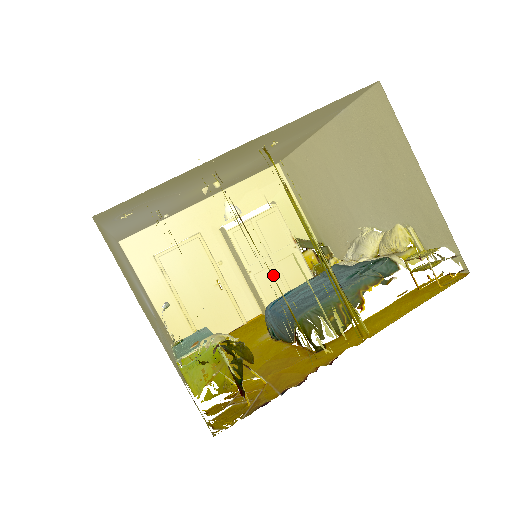
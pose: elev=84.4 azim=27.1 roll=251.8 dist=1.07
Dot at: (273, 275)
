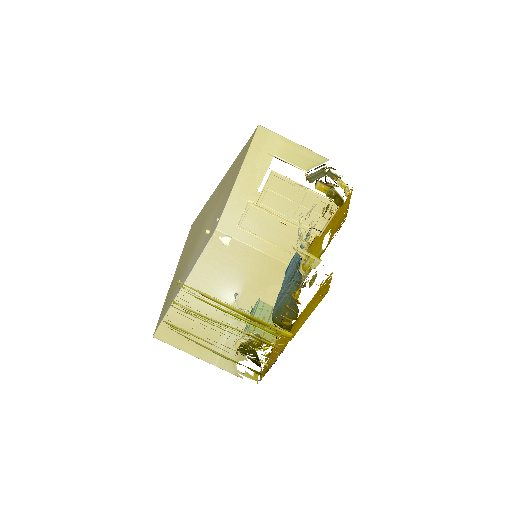
Dot at: (304, 213)
